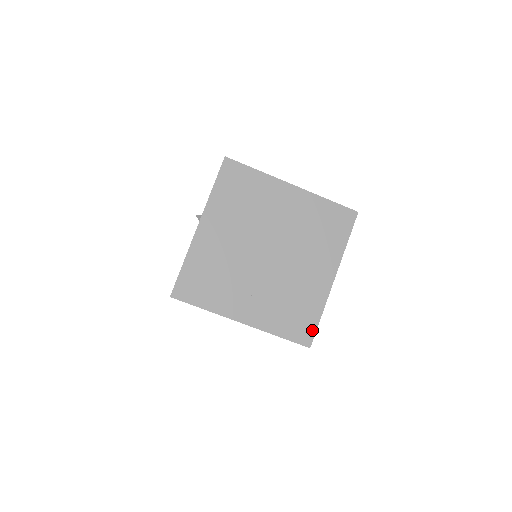
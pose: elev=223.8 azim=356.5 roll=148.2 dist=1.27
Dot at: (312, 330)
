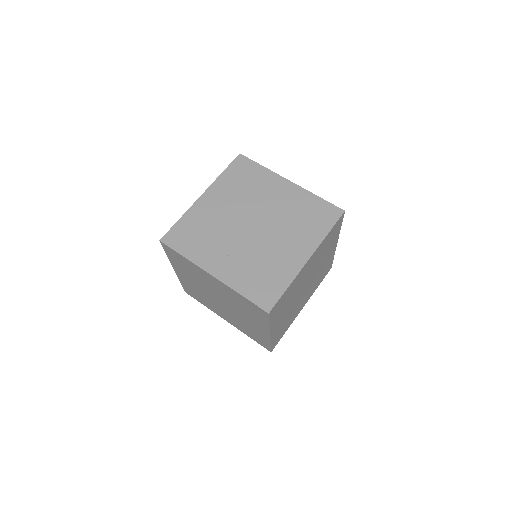
Dot at: (275, 298)
